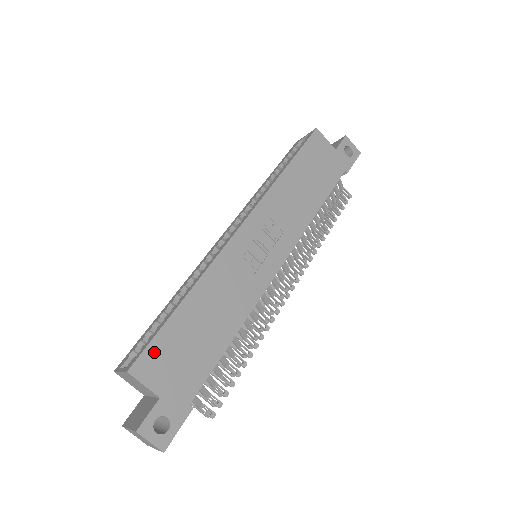
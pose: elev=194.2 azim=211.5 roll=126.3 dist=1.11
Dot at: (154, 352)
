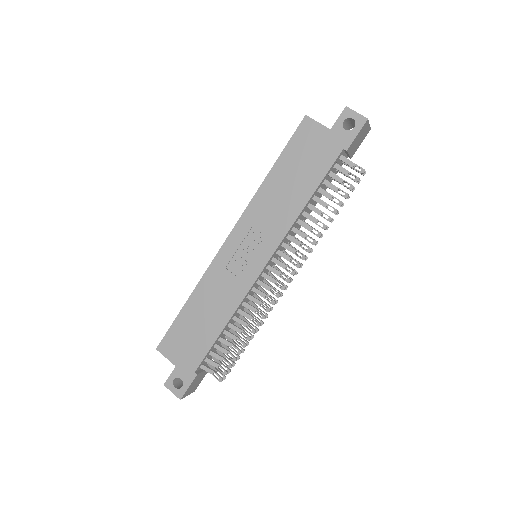
Dot at: (170, 337)
